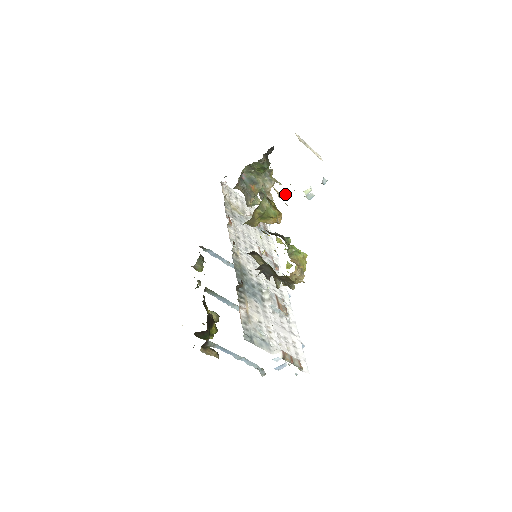
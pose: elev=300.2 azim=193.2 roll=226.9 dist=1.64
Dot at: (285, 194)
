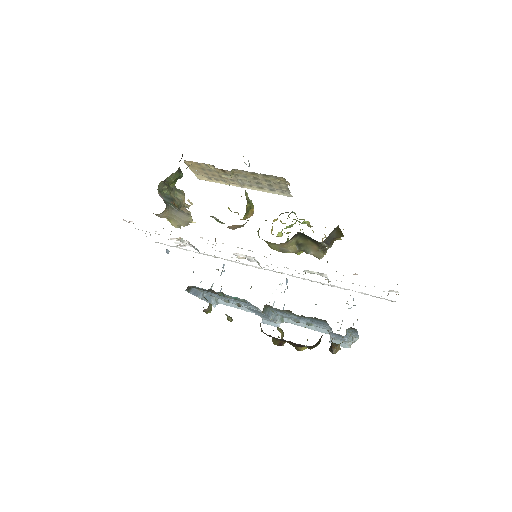
Dot at: (191, 203)
